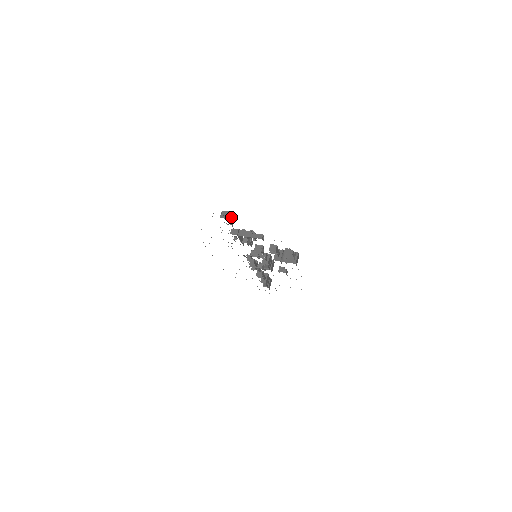
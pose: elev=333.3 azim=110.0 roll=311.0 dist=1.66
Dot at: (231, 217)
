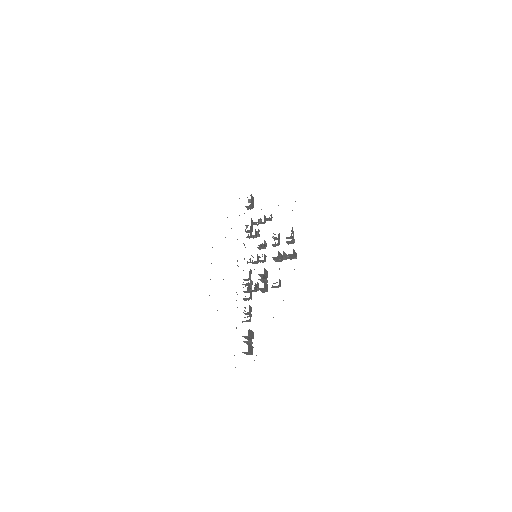
Dot at: (253, 201)
